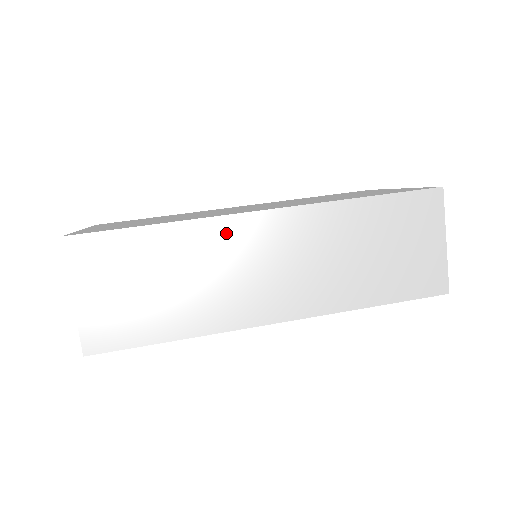
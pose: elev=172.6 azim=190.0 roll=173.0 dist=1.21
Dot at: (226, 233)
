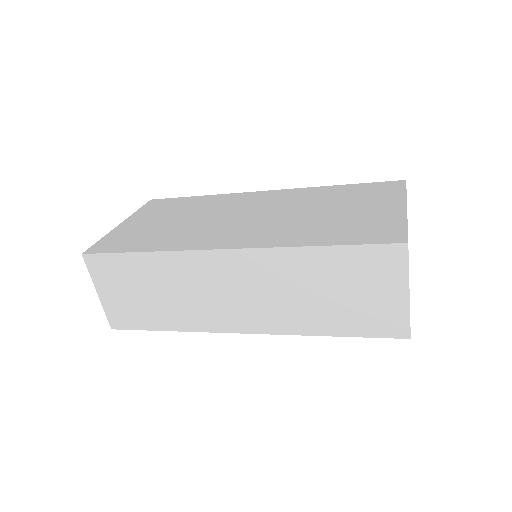
Dot at: (194, 264)
